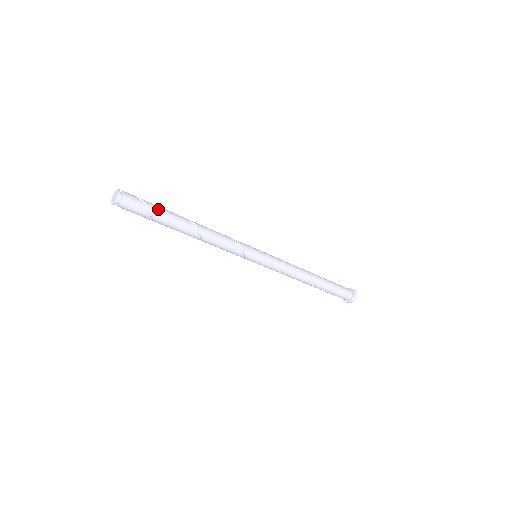
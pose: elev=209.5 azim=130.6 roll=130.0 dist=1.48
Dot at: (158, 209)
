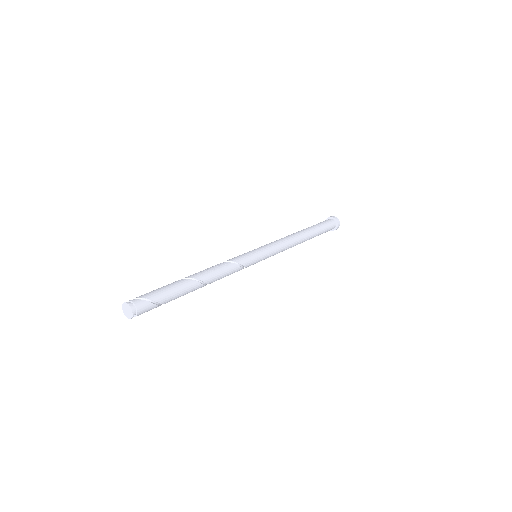
Dot at: (170, 298)
